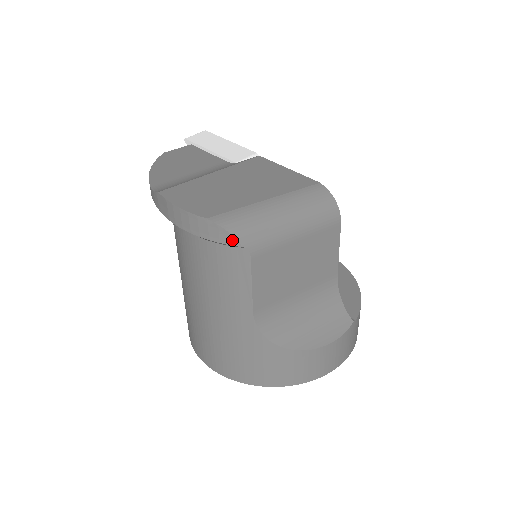
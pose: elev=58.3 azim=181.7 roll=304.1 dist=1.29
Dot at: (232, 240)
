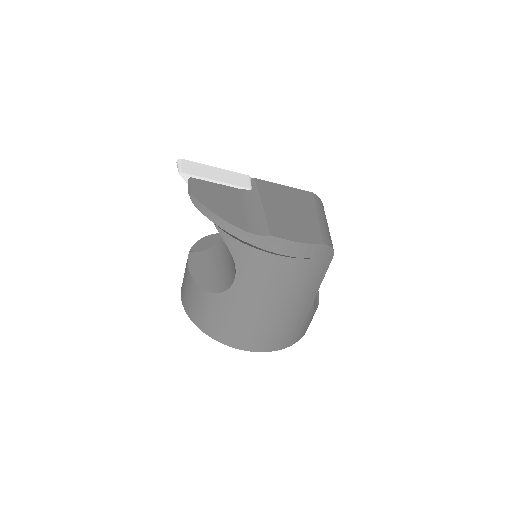
Dot at: (332, 252)
